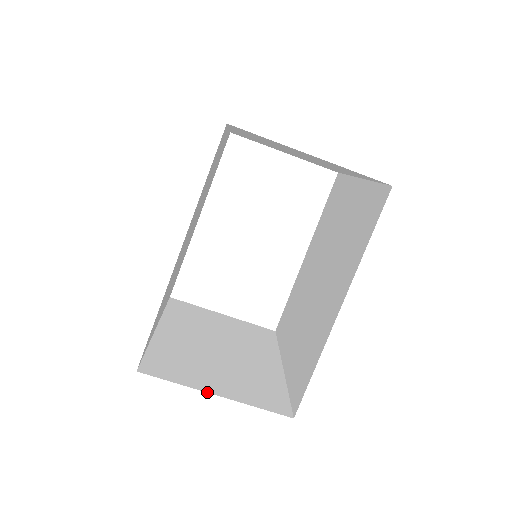
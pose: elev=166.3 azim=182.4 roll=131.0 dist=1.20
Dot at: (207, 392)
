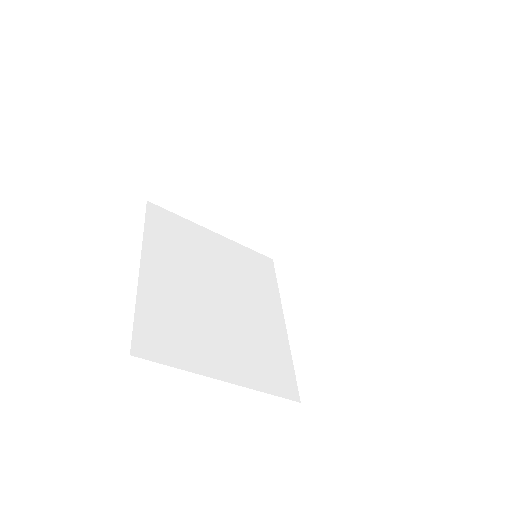
Dot at: occluded
